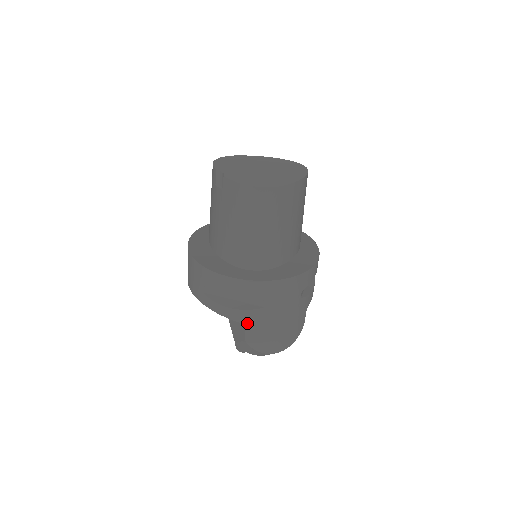
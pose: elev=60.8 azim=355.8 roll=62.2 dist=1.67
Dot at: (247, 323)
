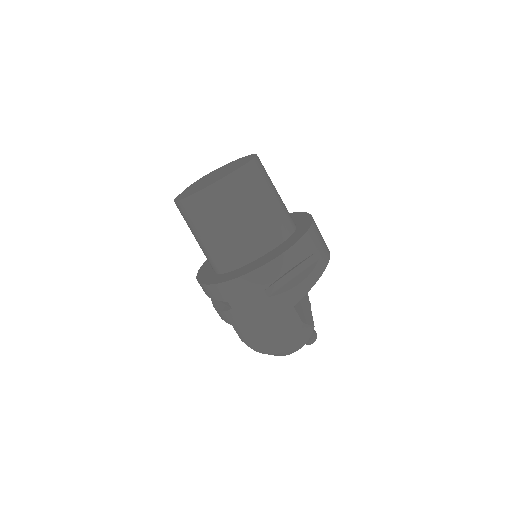
Dot at: (231, 324)
